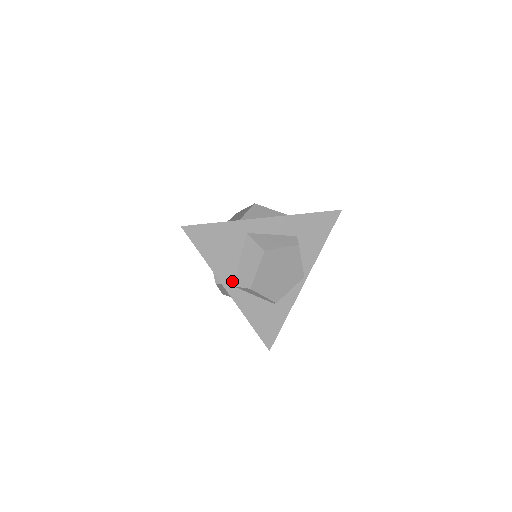
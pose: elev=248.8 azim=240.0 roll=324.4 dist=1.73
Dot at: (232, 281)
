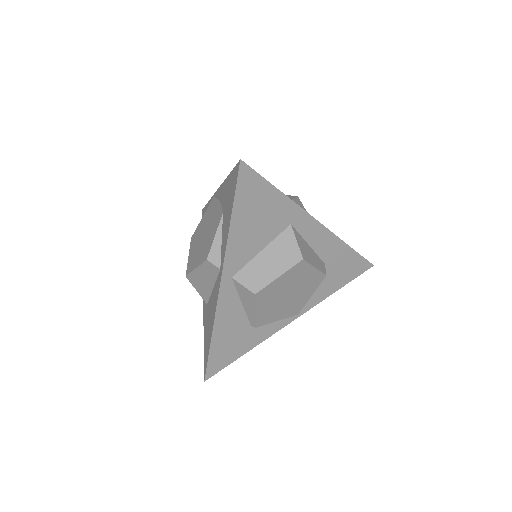
Dot at: (235, 270)
